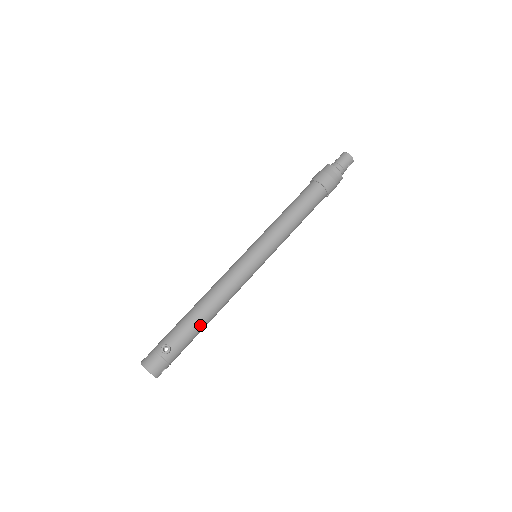
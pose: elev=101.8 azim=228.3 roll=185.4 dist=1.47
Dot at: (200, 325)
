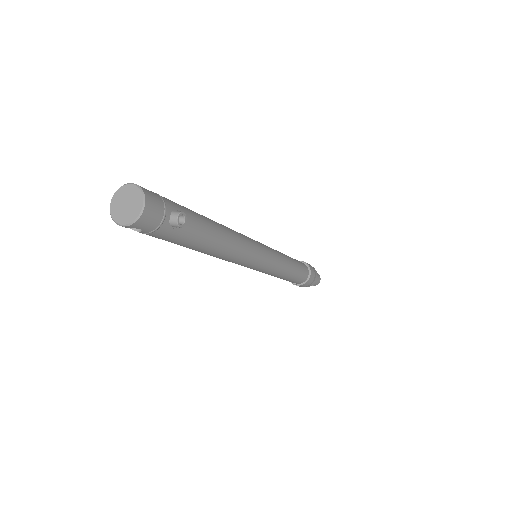
Dot at: (204, 245)
